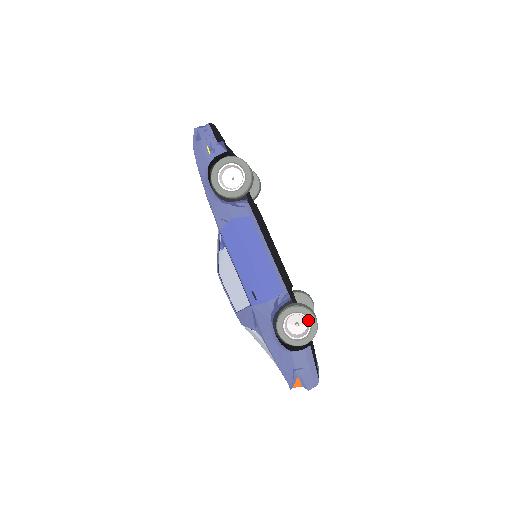
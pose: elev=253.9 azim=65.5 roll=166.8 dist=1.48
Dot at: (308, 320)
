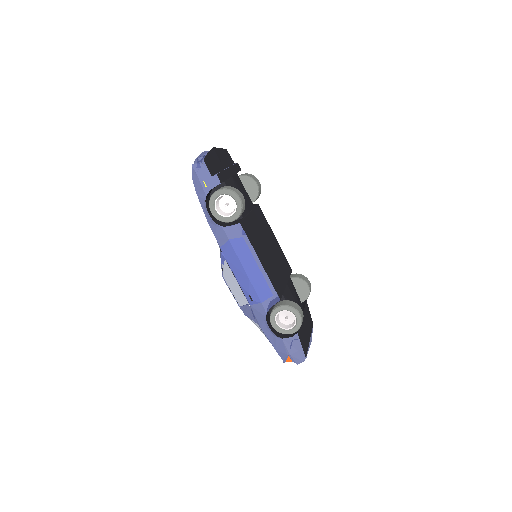
Dot at: (294, 316)
